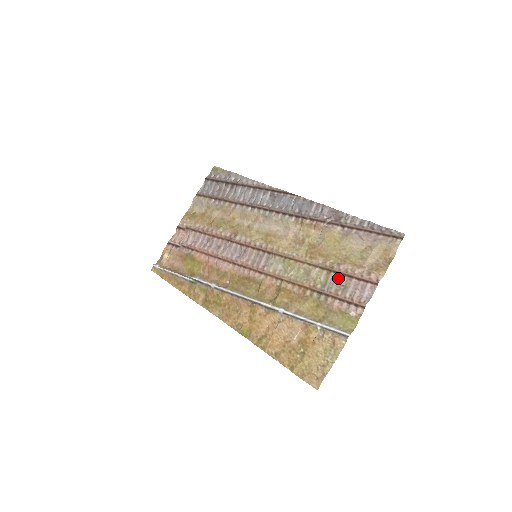
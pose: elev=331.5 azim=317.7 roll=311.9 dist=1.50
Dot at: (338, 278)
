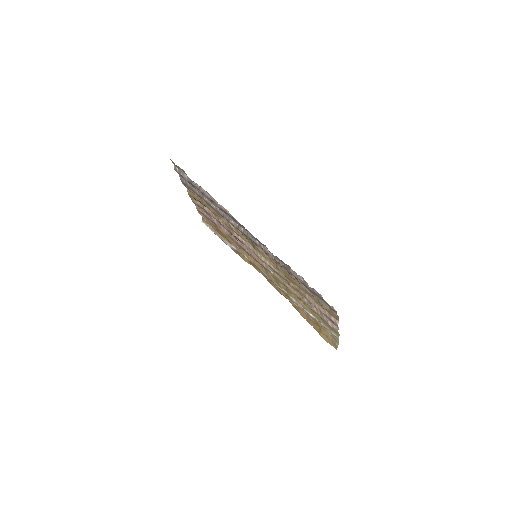
Dot at: occluded
